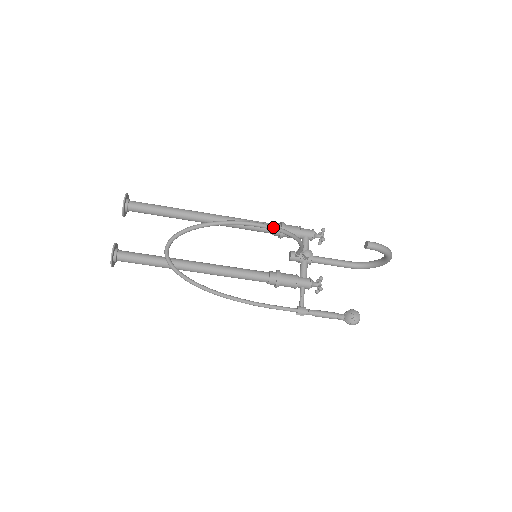
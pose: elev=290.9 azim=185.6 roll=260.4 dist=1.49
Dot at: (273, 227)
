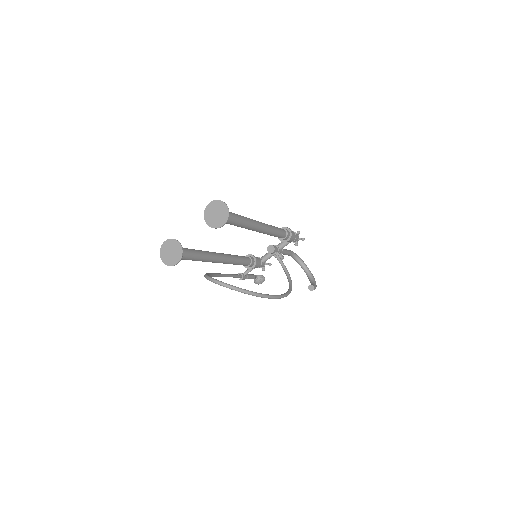
Dot at: occluded
